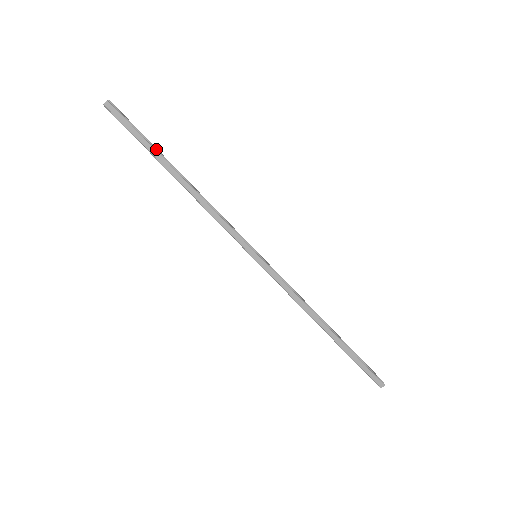
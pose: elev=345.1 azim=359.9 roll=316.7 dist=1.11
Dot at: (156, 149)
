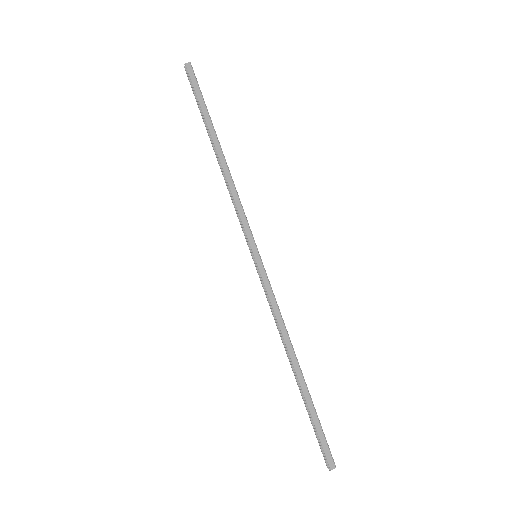
Dot at: occluded
